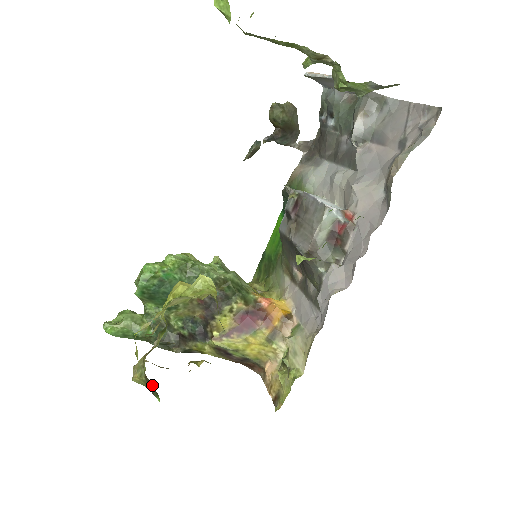
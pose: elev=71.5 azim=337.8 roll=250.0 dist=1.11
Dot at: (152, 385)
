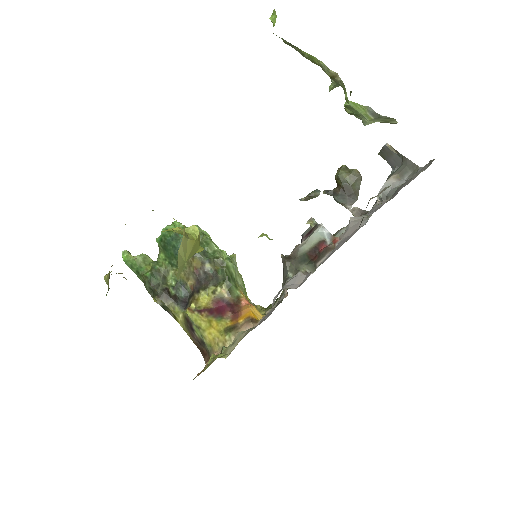
Dot at: occluded
